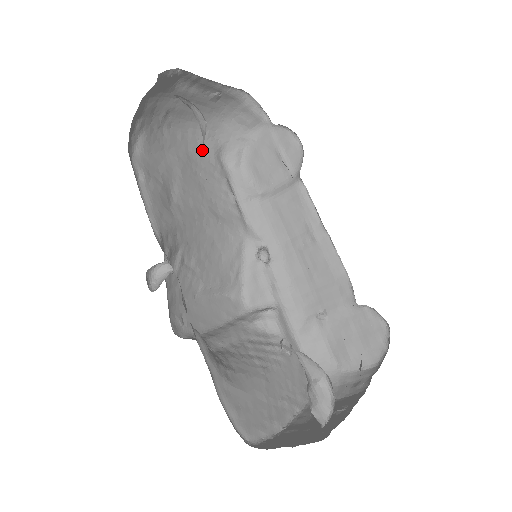
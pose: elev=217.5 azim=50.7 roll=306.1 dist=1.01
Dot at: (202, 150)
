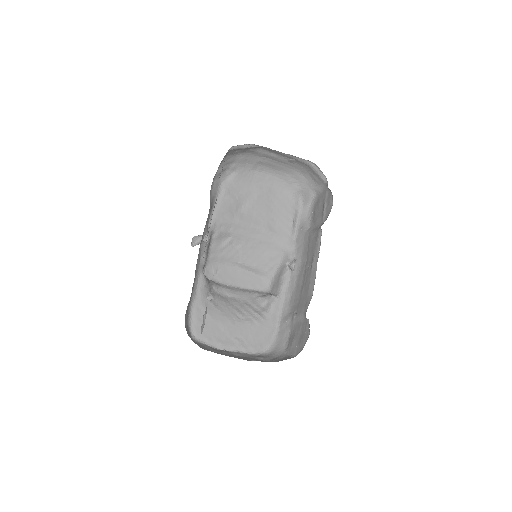
Dot at: (285, 189)
